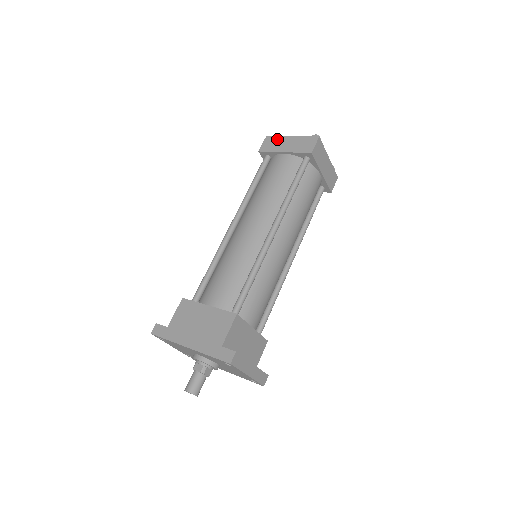
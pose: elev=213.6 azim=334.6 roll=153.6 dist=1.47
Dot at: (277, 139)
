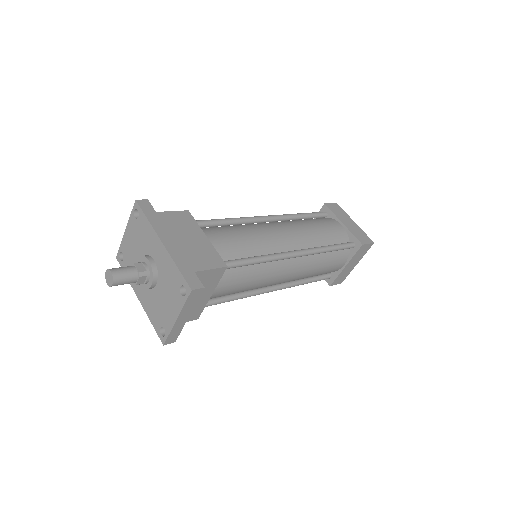
Dot at: (343, 212)
